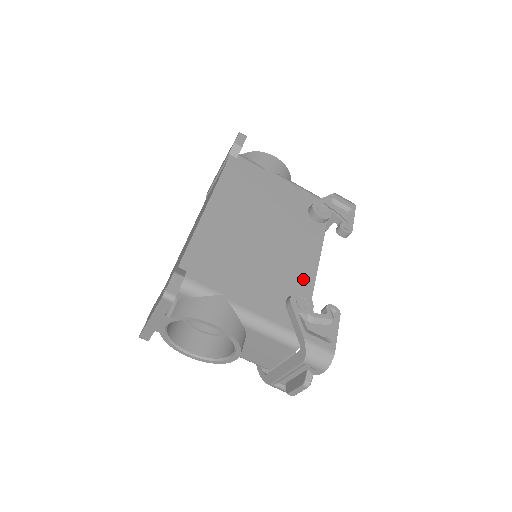
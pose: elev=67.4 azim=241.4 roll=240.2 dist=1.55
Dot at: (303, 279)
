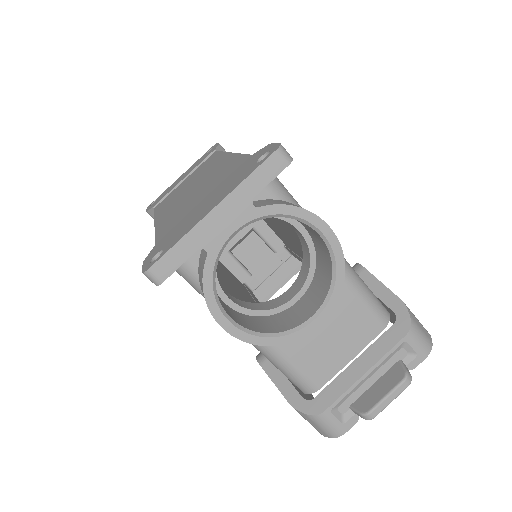
Dot at: occluded
